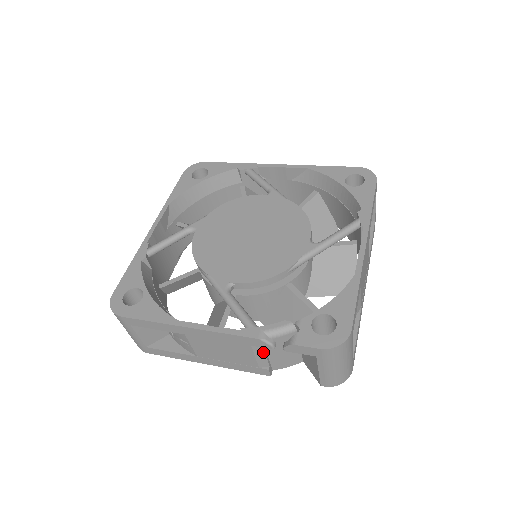
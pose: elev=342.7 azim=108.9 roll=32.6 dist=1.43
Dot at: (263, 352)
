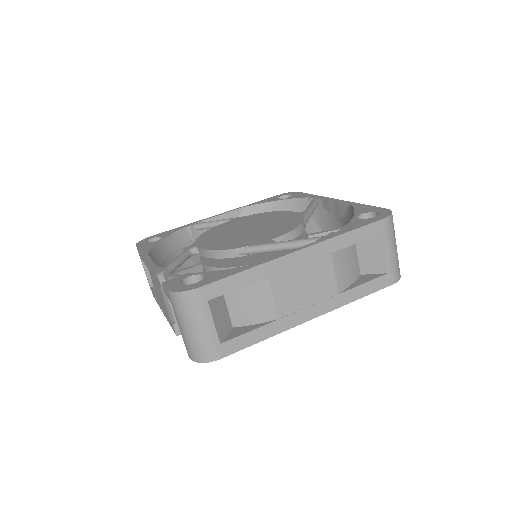
Dot at: (167, 298)
